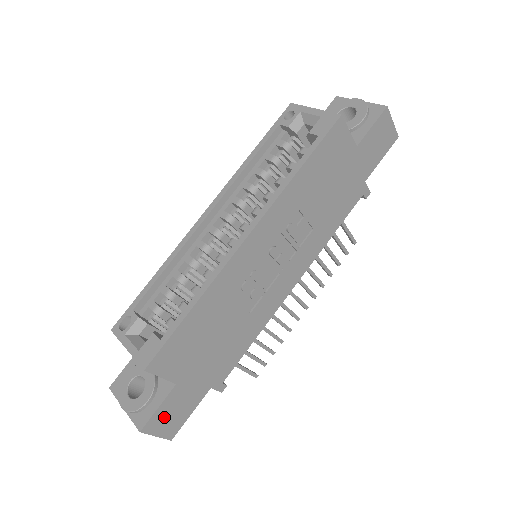
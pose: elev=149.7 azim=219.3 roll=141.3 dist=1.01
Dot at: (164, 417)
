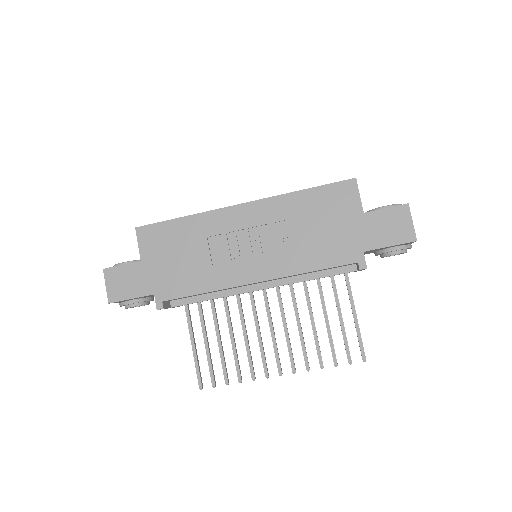
Dot at: (119, 277)
